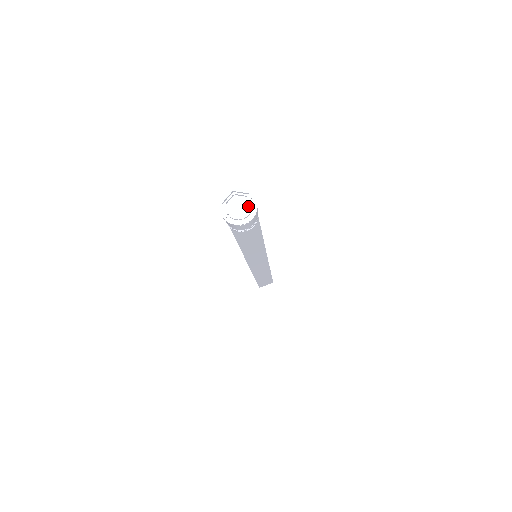
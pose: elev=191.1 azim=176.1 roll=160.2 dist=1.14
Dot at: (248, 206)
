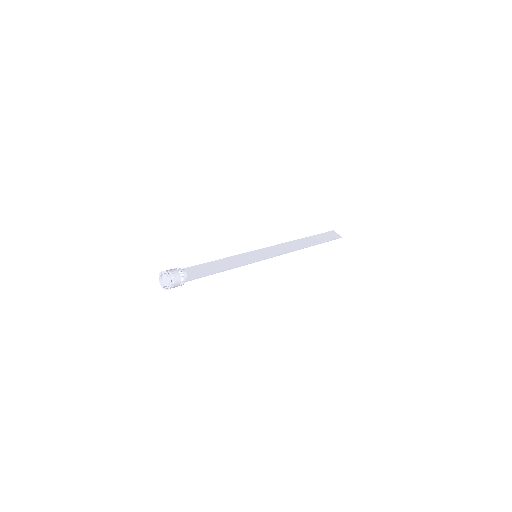
Dot at: (168, 284)
